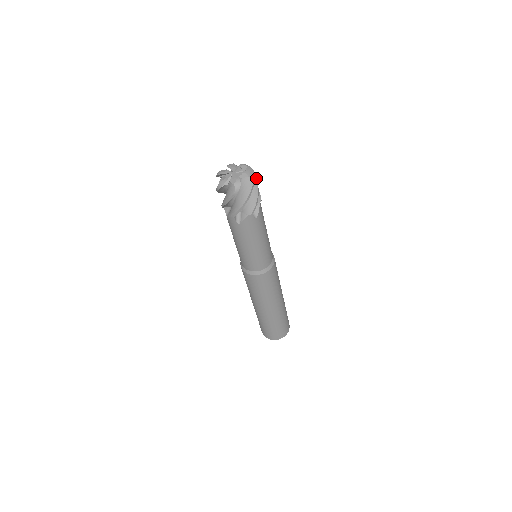
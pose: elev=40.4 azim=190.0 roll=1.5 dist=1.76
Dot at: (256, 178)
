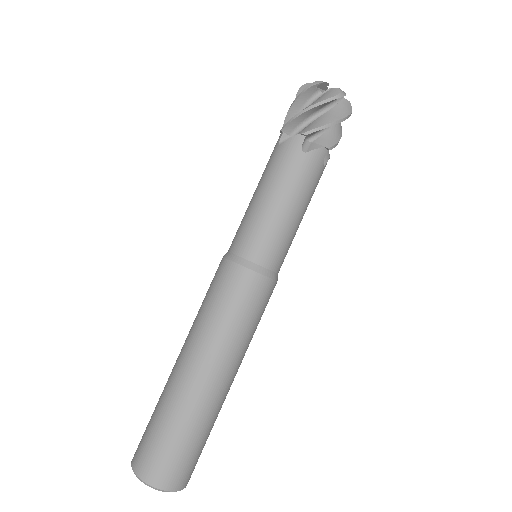
Dot at: (347, 116)
